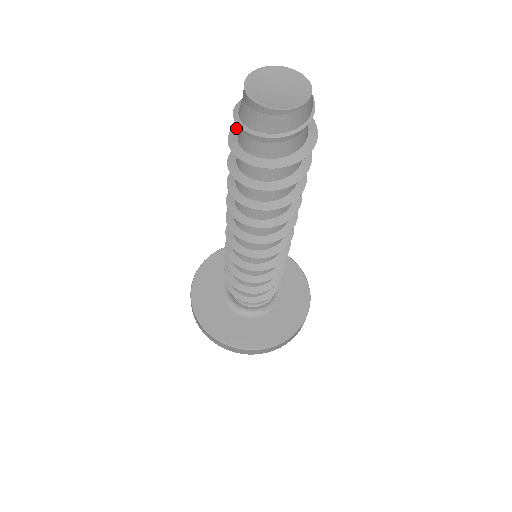
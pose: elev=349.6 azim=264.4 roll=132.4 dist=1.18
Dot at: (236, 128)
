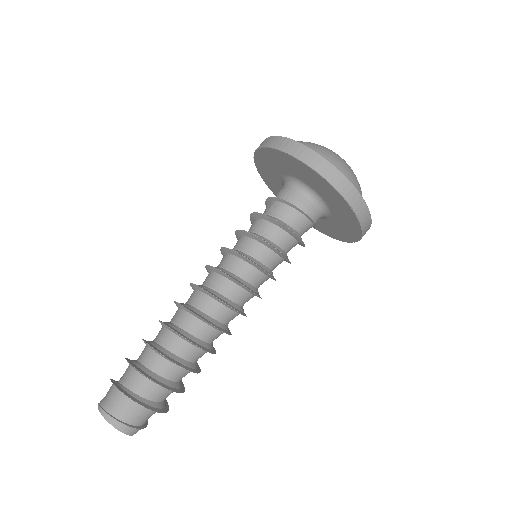
Dot at: (127, 361)
